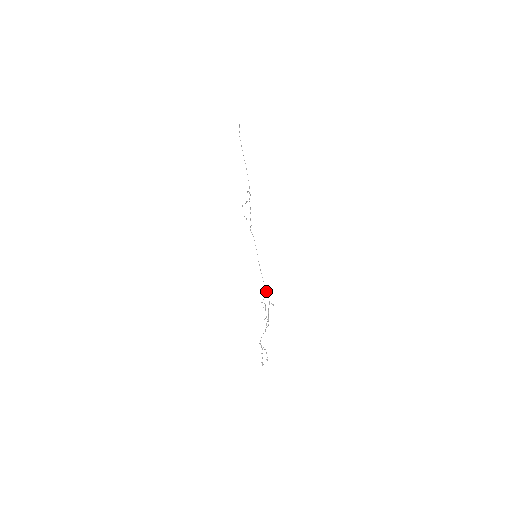
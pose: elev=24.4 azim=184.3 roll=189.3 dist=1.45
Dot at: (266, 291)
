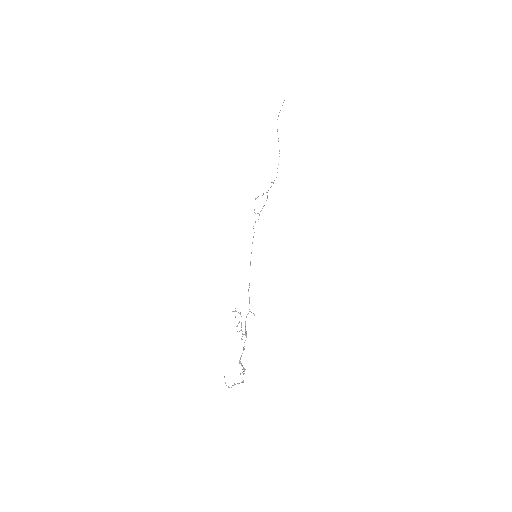
Dot at: (249, 297)
